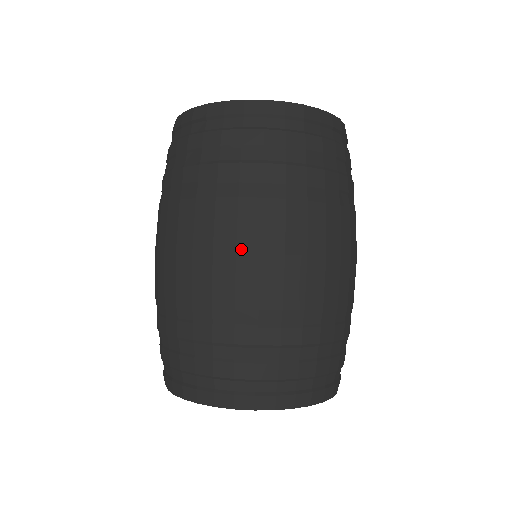
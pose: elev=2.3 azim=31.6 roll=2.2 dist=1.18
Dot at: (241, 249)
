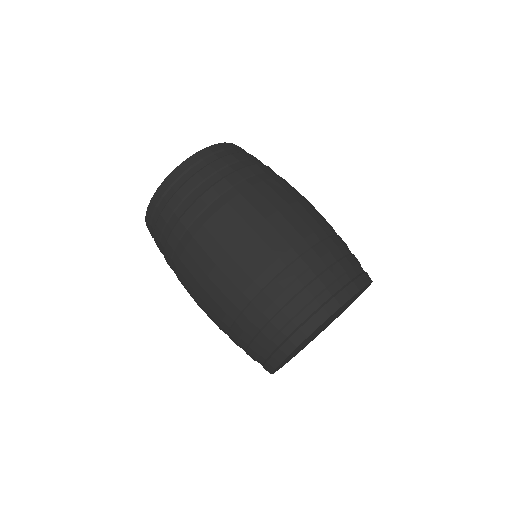
Dot at: (304, 199)
